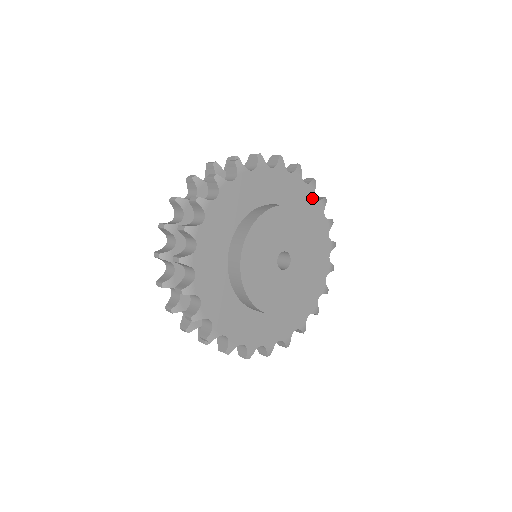
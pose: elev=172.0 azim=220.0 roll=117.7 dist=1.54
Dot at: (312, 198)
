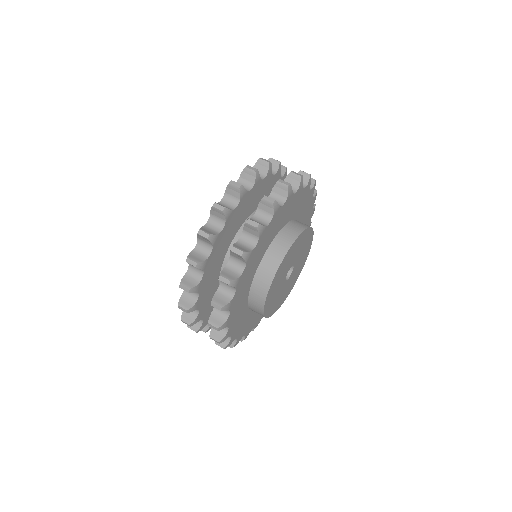
Dot at: (307, 194)
